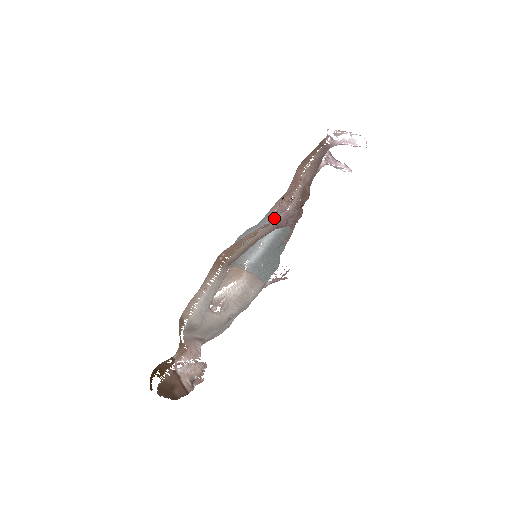
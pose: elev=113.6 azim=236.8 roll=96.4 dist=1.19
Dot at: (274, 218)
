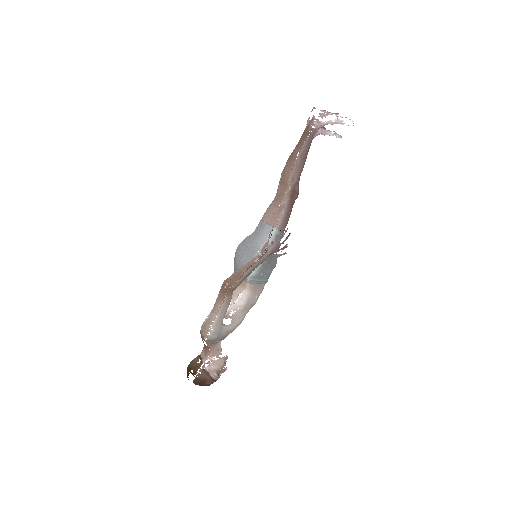
Dot at: (266, 250)
